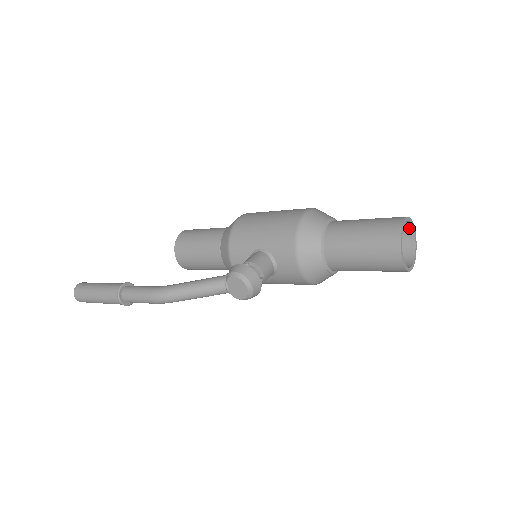
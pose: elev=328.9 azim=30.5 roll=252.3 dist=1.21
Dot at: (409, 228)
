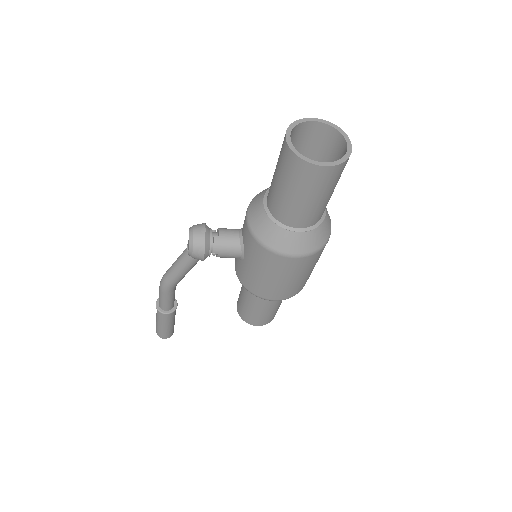
Dot at: (342, 141)
